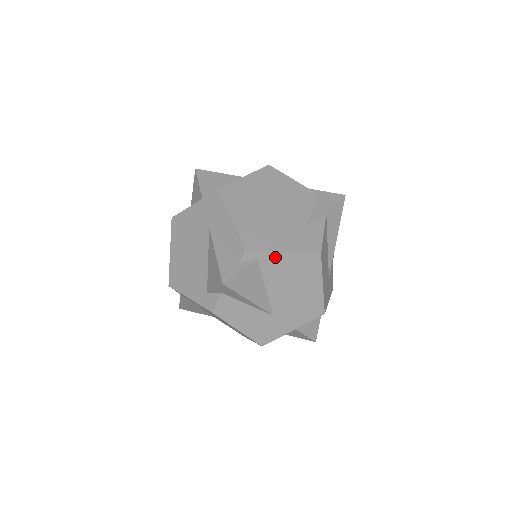
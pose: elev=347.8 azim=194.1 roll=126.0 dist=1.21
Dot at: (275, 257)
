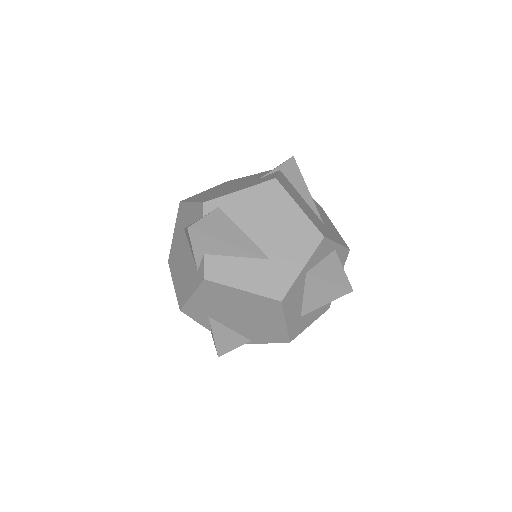
Dot at: (234, 199)
